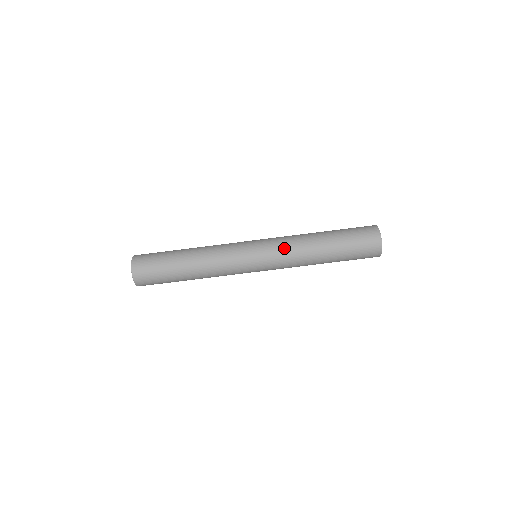
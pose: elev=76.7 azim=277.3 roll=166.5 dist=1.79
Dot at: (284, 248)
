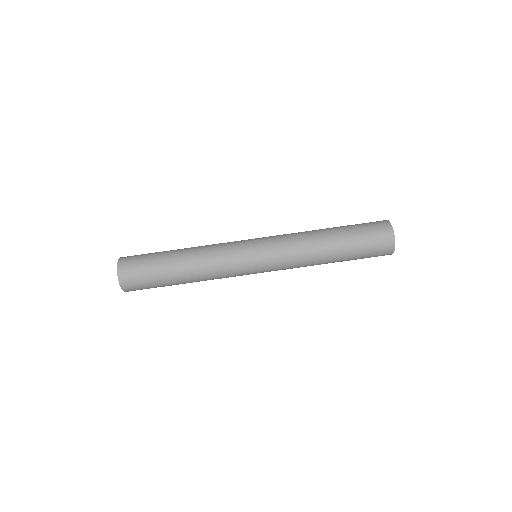
Dot at: (287, 245)
